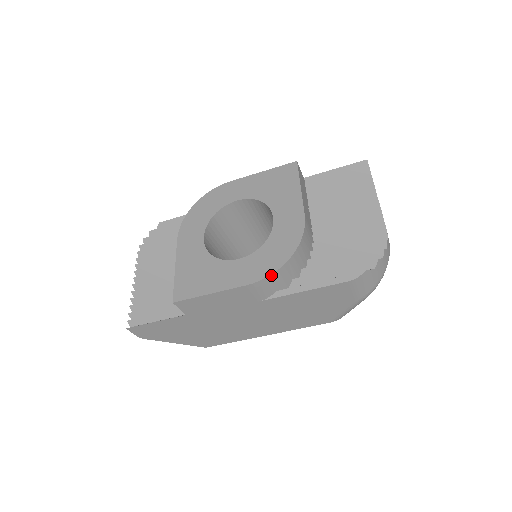
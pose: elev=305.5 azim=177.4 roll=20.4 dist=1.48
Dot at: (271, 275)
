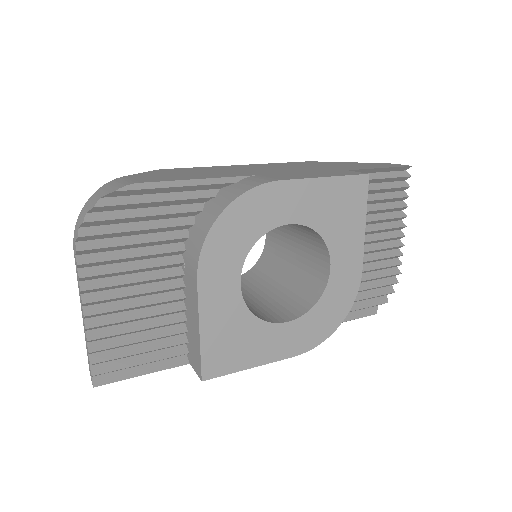
Dot at: (319, 343)
